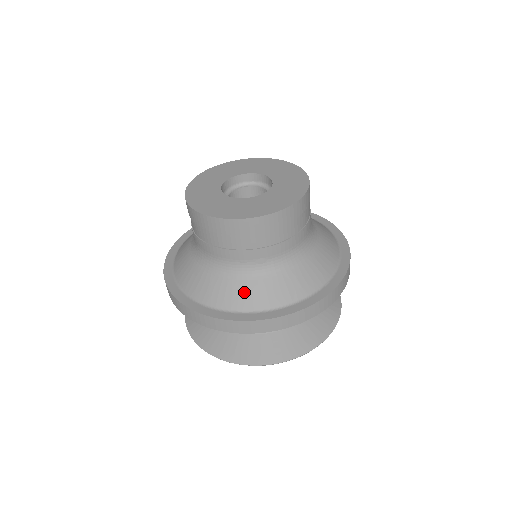
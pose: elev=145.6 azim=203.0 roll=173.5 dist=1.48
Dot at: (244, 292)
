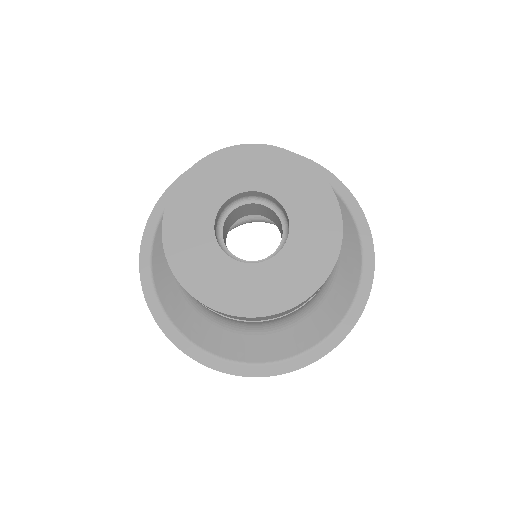
Dot at: (276, 344)
